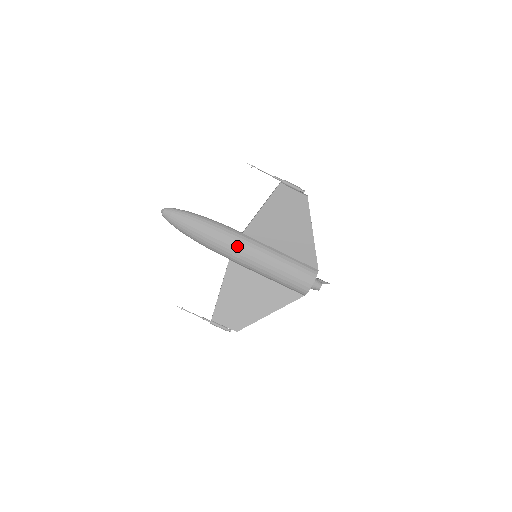
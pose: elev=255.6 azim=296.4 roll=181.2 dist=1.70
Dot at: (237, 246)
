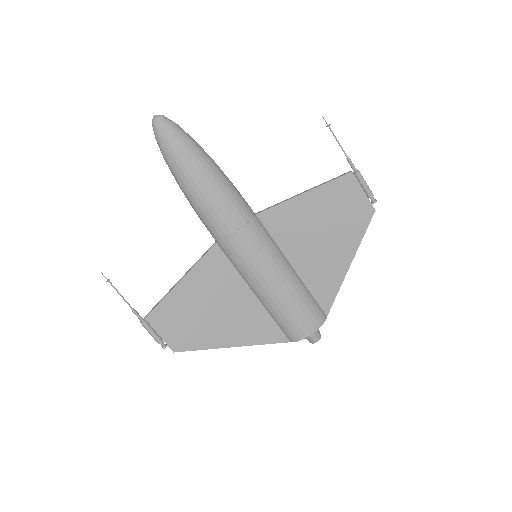
Dot at: (241, 229)
